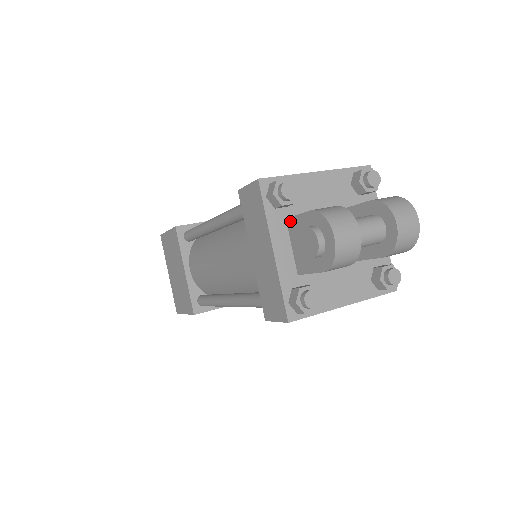
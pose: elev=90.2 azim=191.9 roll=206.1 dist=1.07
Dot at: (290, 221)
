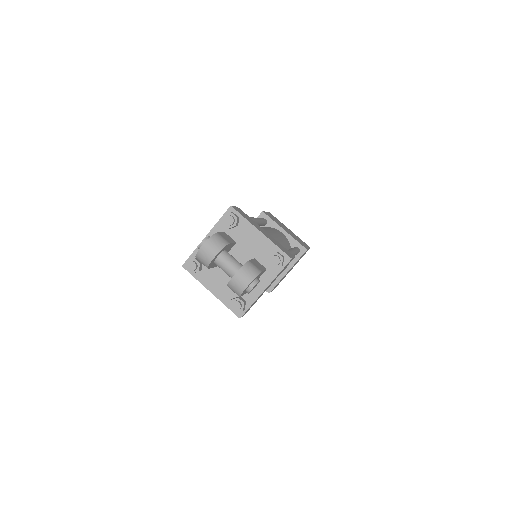
Dot at: occluded
